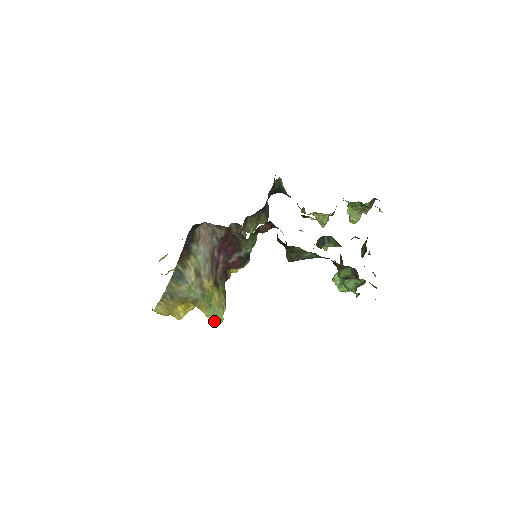
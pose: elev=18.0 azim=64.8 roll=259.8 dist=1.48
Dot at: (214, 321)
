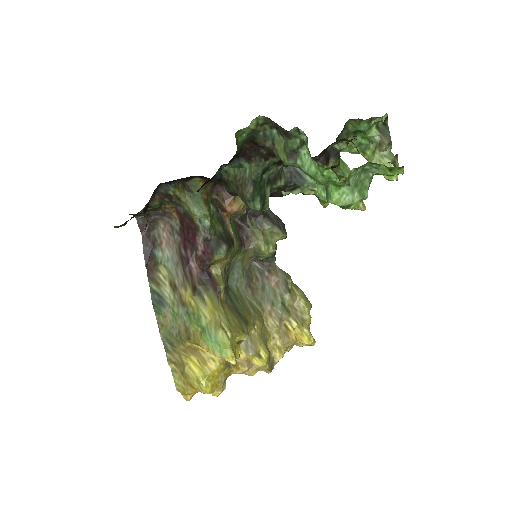
Dot at: (219, 355)
